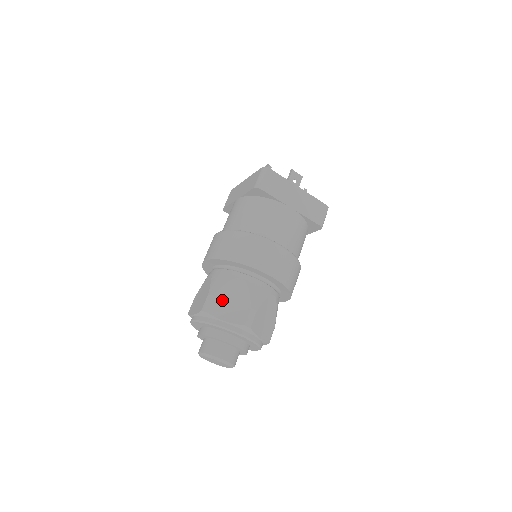
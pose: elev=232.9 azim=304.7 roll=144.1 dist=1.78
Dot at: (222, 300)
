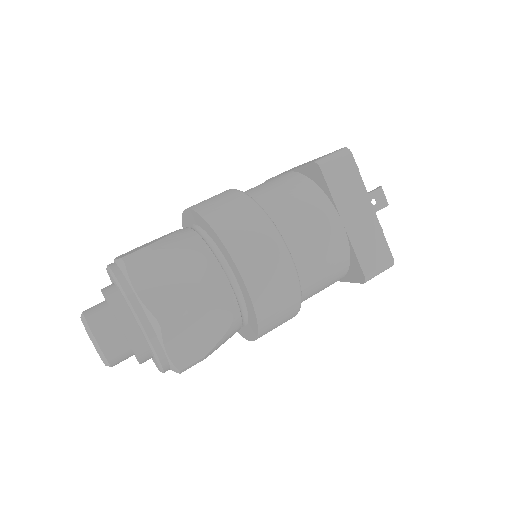
Dot at: (157, 264)
